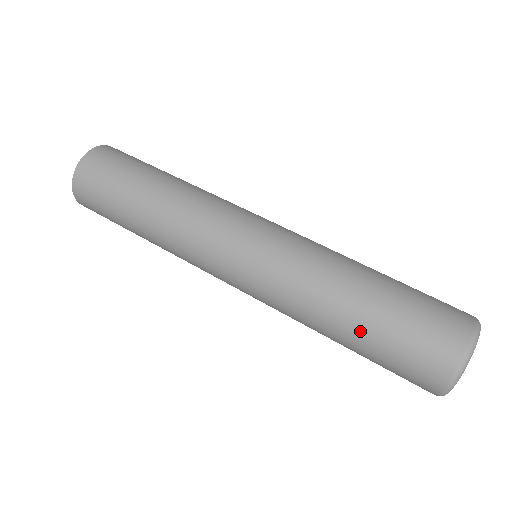
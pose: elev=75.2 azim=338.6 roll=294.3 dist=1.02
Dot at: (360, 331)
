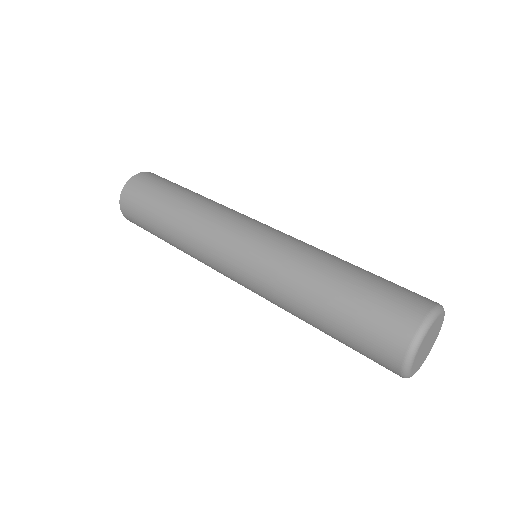
Dot at: (327, 332)
